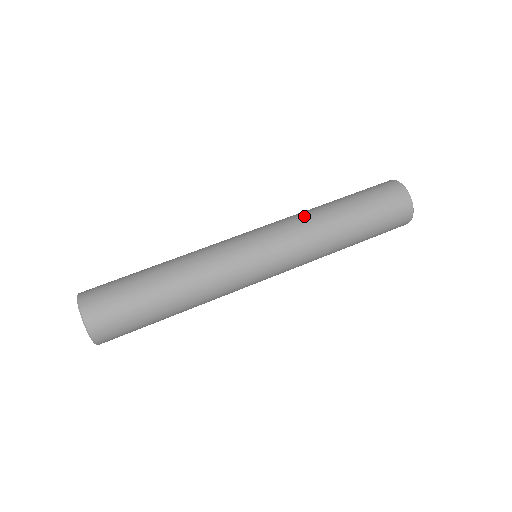
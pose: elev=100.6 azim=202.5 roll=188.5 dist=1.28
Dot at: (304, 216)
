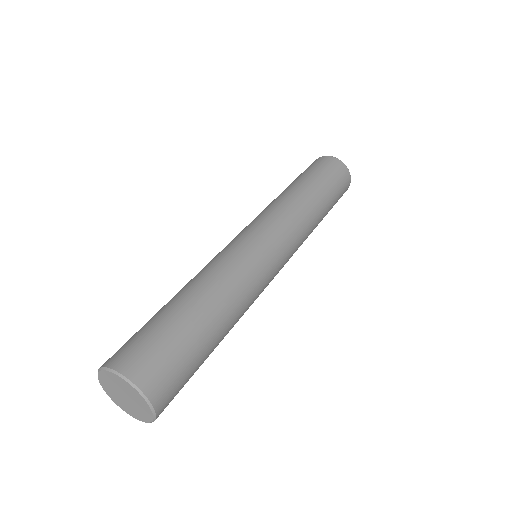
Dot at: (277, 202)
